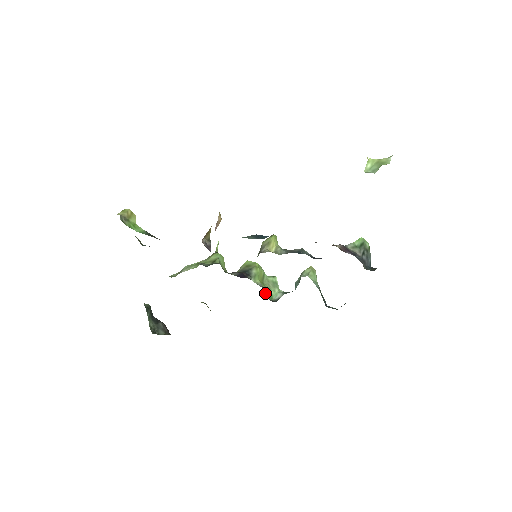
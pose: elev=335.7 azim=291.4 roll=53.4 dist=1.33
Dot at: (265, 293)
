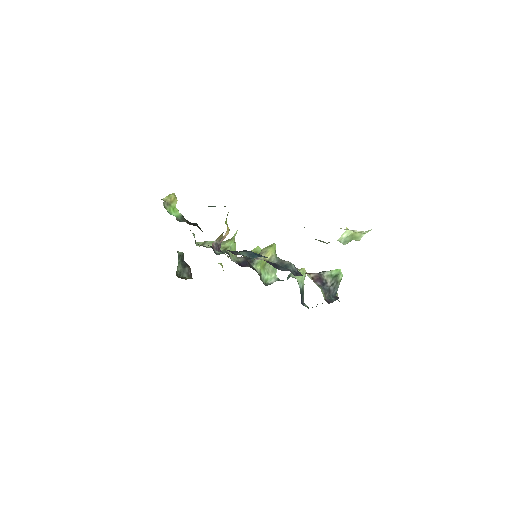
Dot at: (261, 277)
